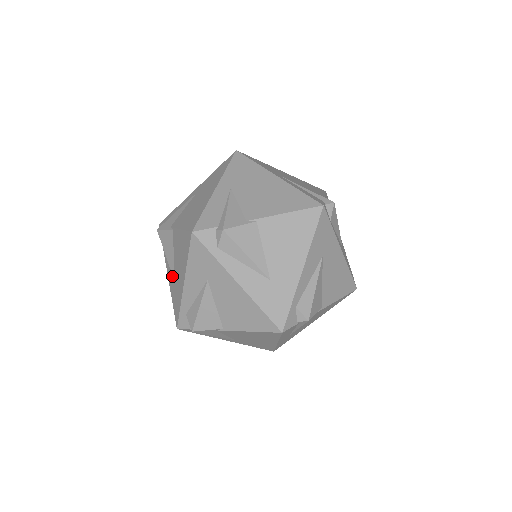
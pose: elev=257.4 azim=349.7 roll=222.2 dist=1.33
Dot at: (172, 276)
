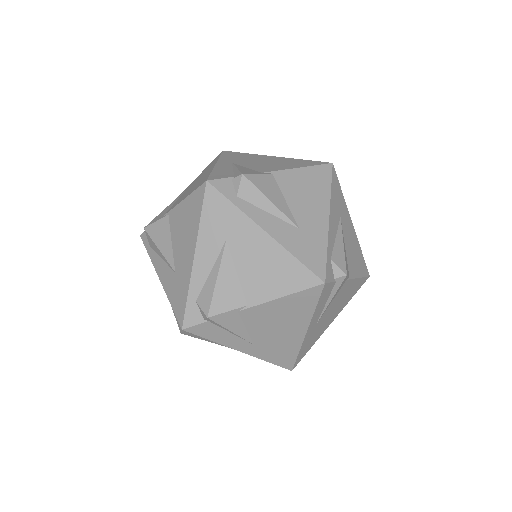
Dot at: (169, 270)
